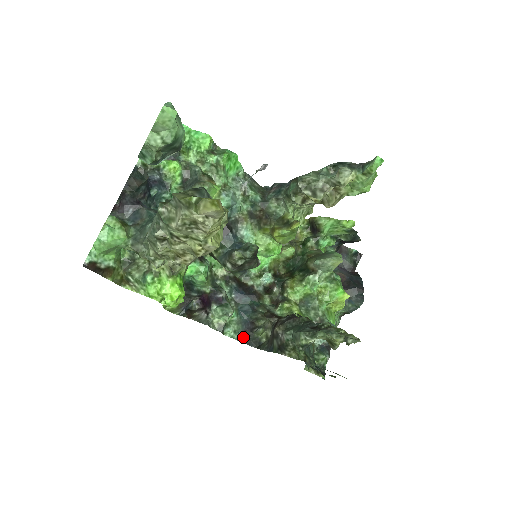
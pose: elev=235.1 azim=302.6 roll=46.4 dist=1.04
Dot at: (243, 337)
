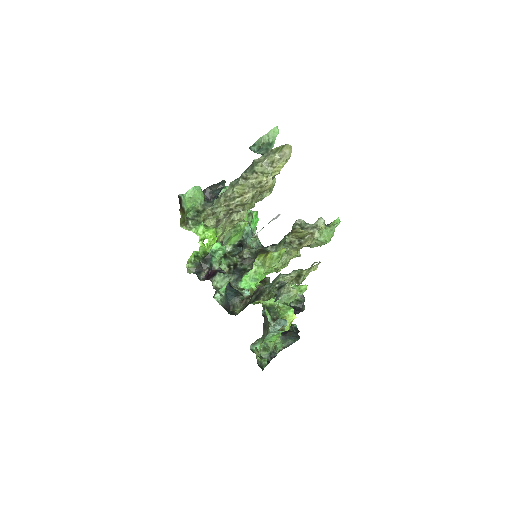
Dot at: (224, 307)
